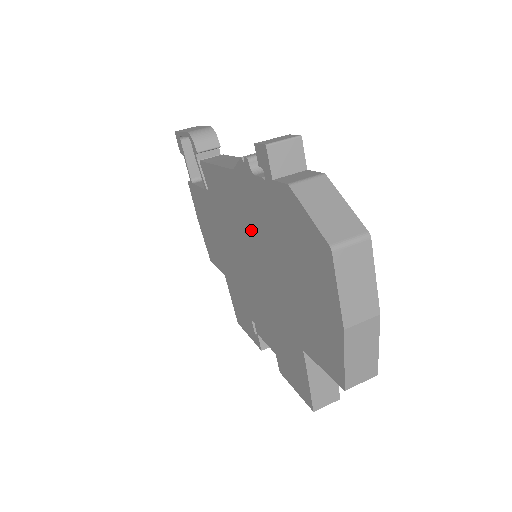
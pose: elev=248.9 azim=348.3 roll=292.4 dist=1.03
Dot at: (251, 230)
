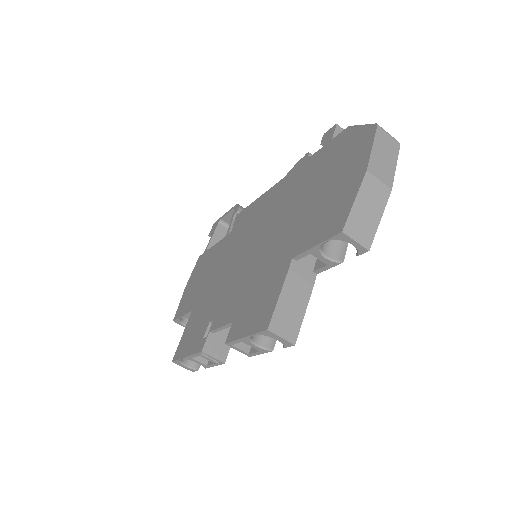
Dot at: (278, 207)
